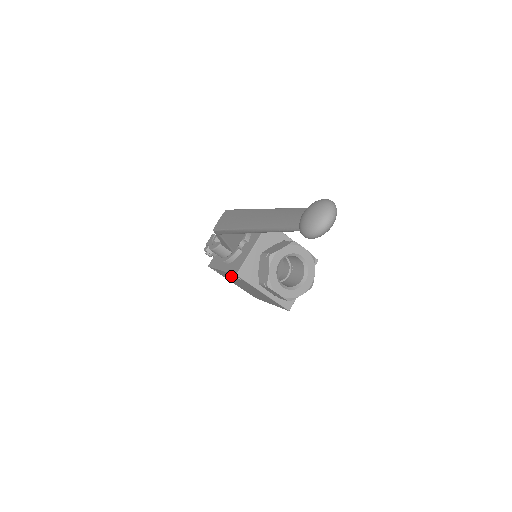
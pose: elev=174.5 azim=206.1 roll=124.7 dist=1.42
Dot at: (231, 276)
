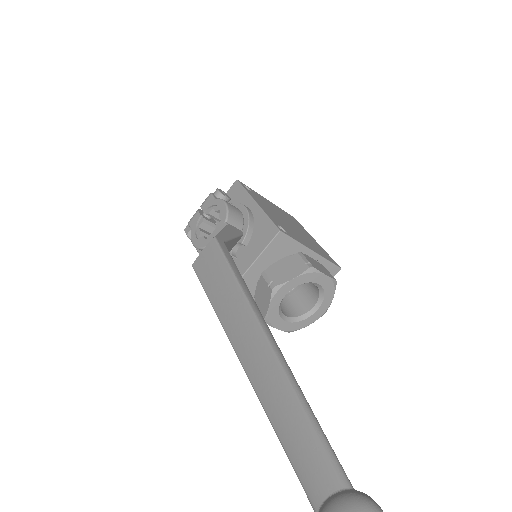
Dot at: occluded
